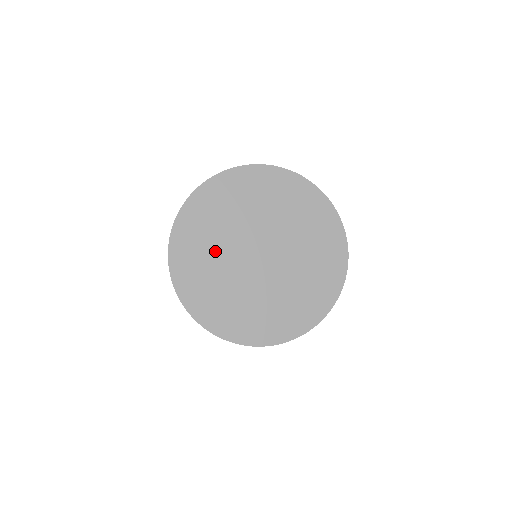
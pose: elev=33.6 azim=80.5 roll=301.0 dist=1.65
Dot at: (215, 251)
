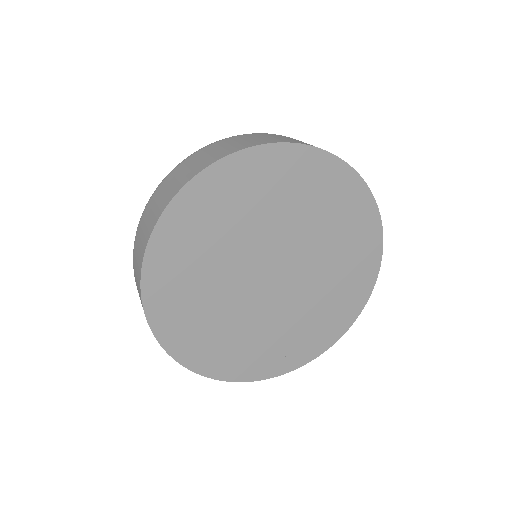
Dot at: (212, 268)
